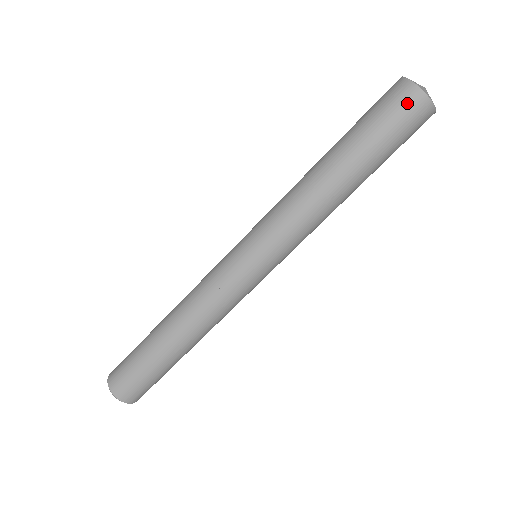
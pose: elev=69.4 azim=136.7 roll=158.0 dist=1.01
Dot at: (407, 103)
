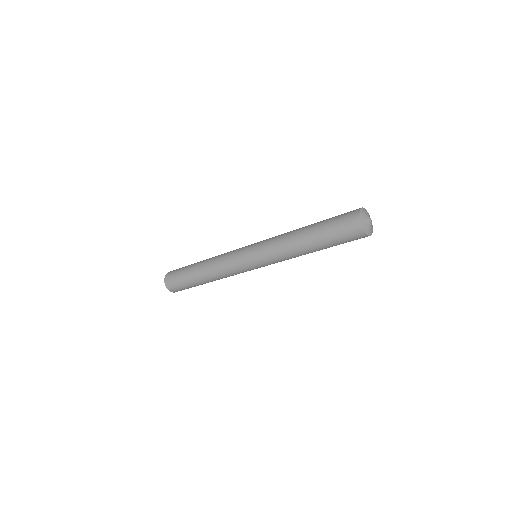
Dot at: (358, 238)
